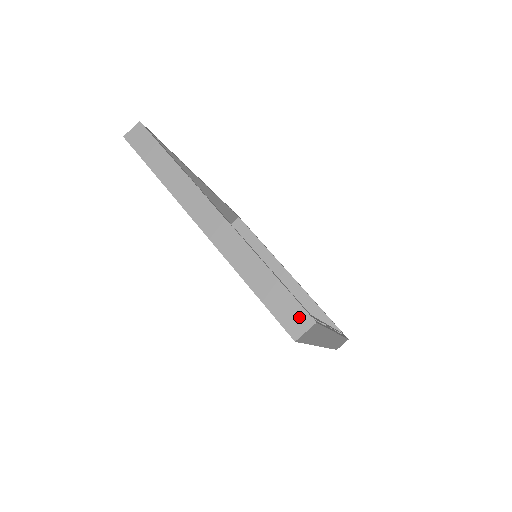
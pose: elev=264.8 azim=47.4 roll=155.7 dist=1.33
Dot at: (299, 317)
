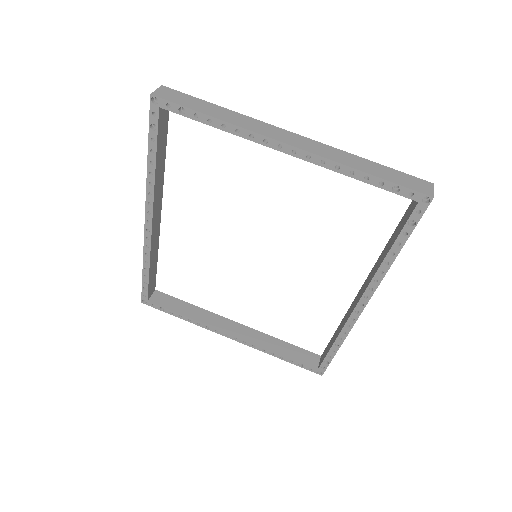
Dot at: (421, 183)
